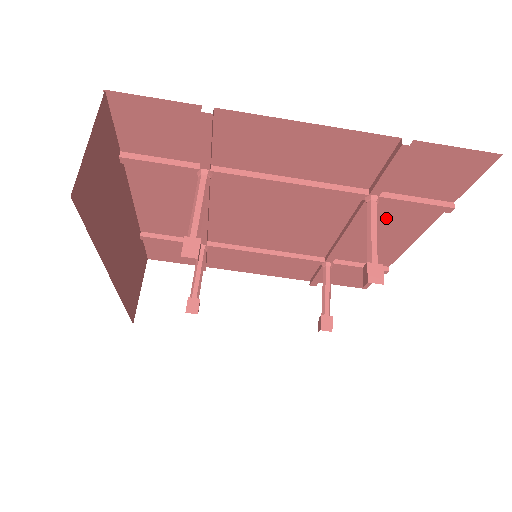
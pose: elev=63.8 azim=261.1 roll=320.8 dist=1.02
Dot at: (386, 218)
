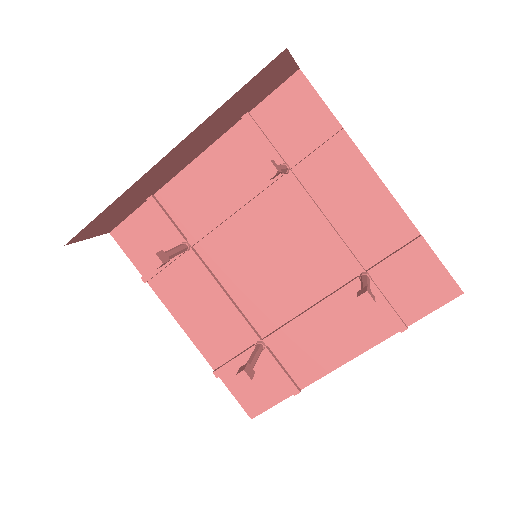
Dot at: (351, 314)
